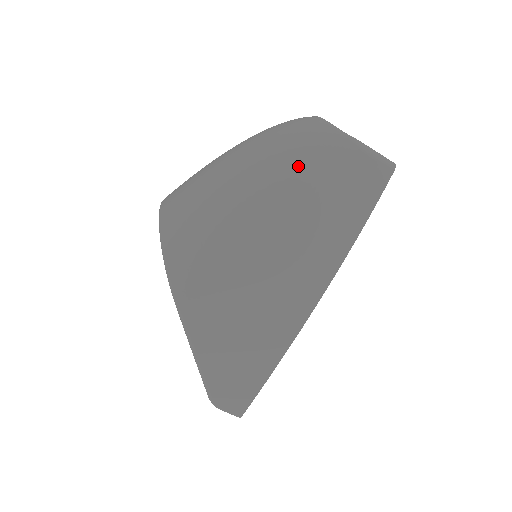
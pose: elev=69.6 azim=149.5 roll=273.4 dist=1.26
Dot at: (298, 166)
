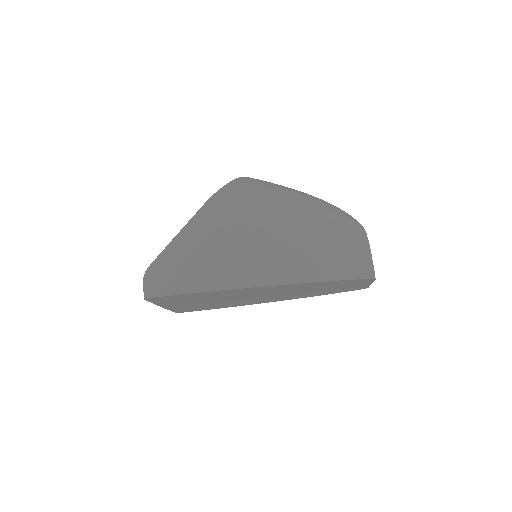
Dot at: (332, 221)
